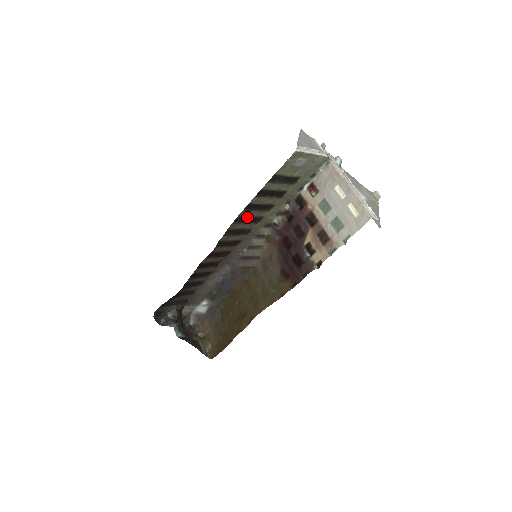
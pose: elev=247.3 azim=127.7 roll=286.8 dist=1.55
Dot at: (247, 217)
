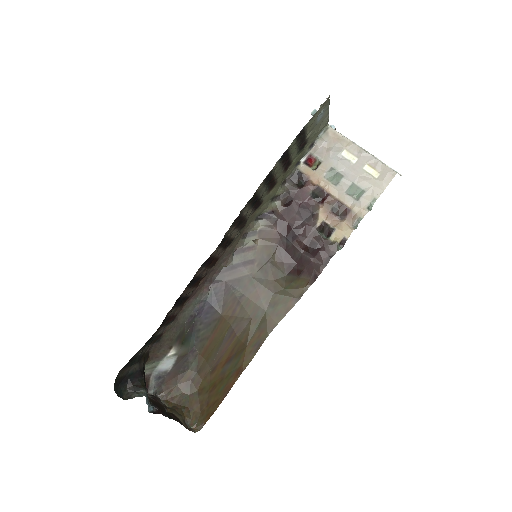
Dot at: (257, 196)
